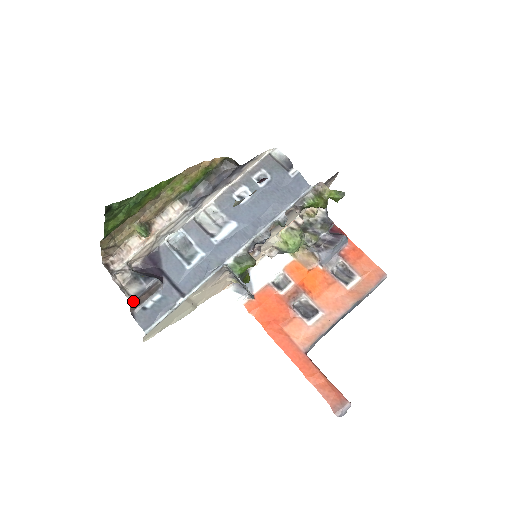
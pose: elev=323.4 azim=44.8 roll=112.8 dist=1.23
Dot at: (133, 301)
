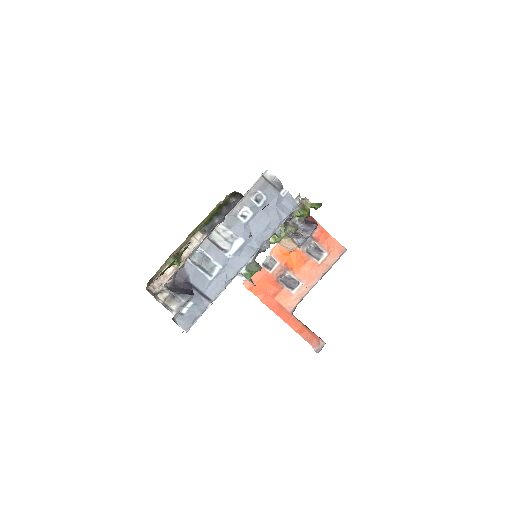
Dot at: (176, 314)
